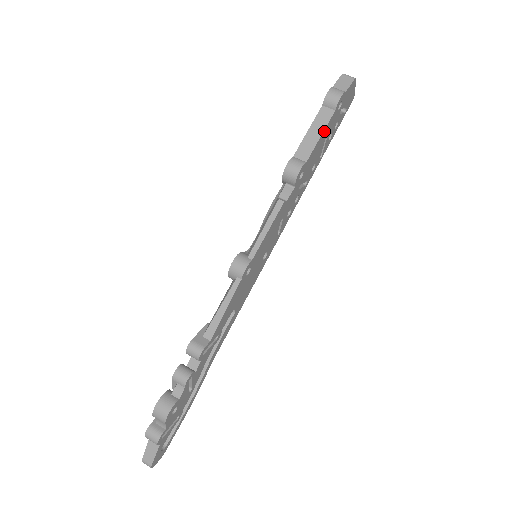
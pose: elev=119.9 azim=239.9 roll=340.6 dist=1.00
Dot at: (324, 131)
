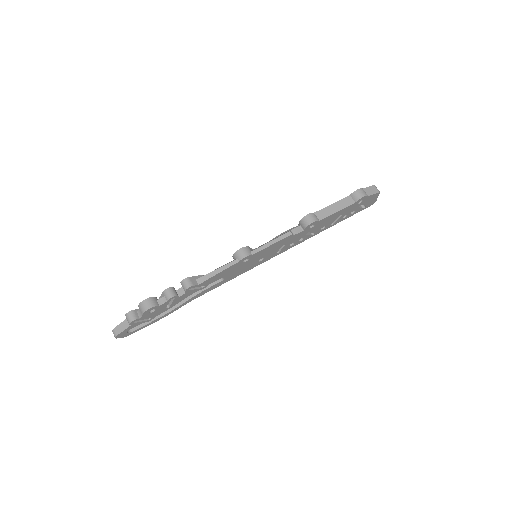
Dot at: (341, 210)
